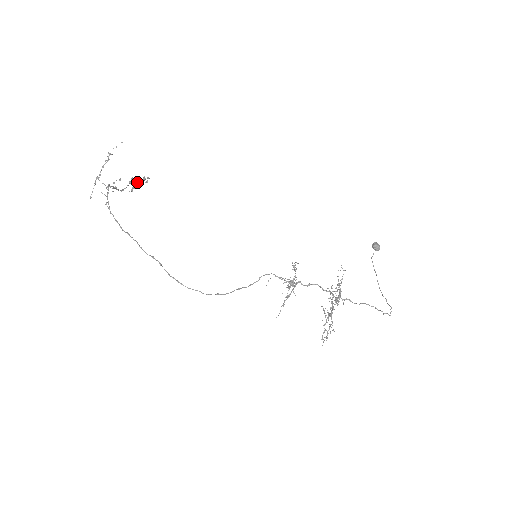
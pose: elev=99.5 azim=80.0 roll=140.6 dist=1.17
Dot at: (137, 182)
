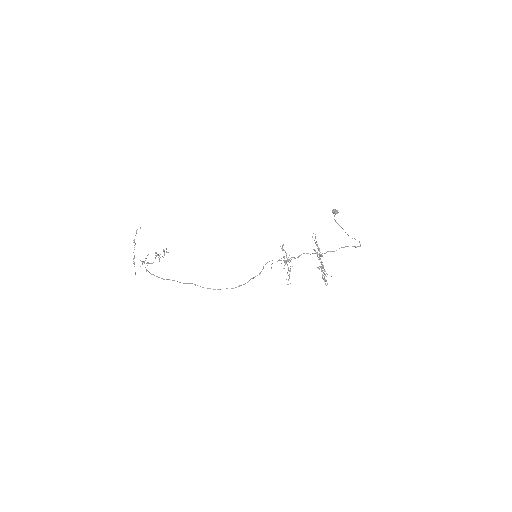
Dot at: (160, 254)
